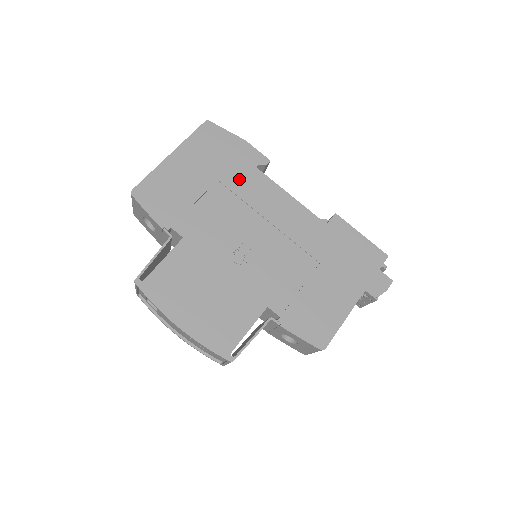
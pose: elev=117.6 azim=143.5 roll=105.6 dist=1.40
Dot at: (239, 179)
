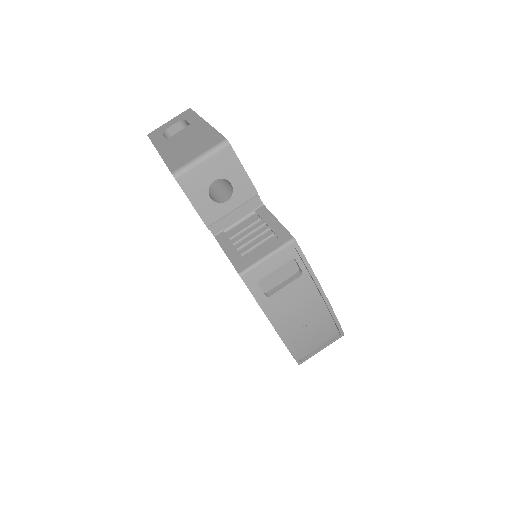
Dot at: occluded
